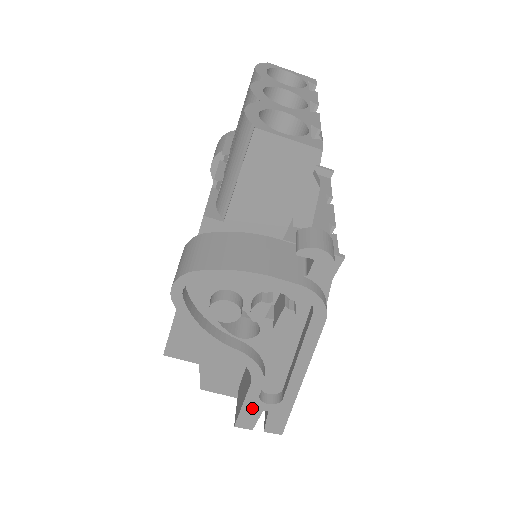
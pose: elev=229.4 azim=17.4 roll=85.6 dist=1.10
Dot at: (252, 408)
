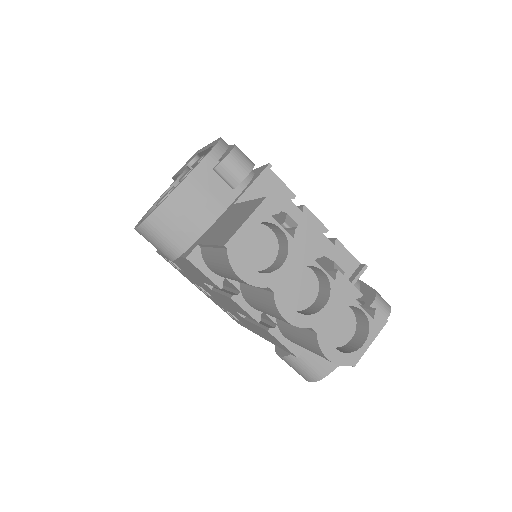
Dot at: occluded
